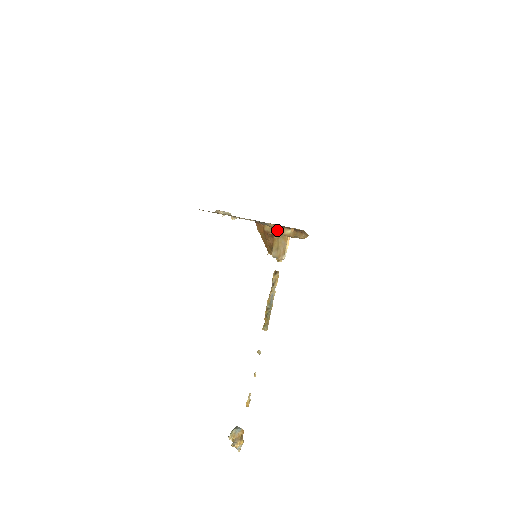
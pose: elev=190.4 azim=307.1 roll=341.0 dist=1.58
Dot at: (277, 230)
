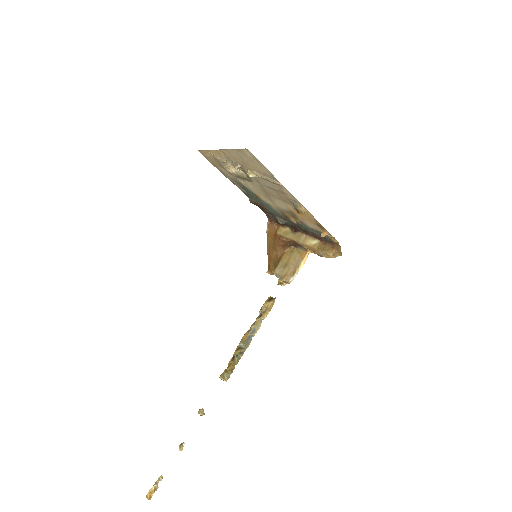
Dot at: (296, 237)
